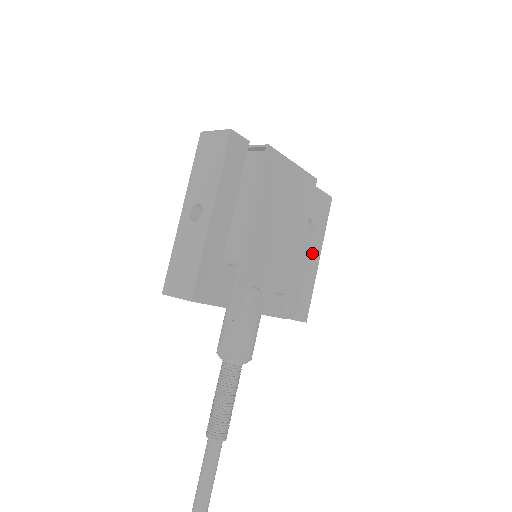
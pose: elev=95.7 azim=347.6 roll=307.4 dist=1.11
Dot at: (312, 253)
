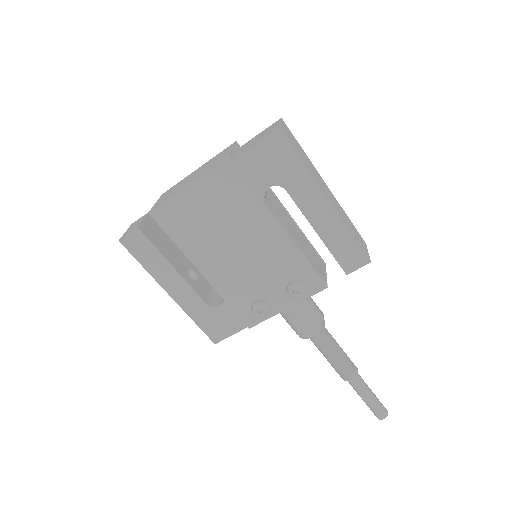
Dot at: (308, 207)
